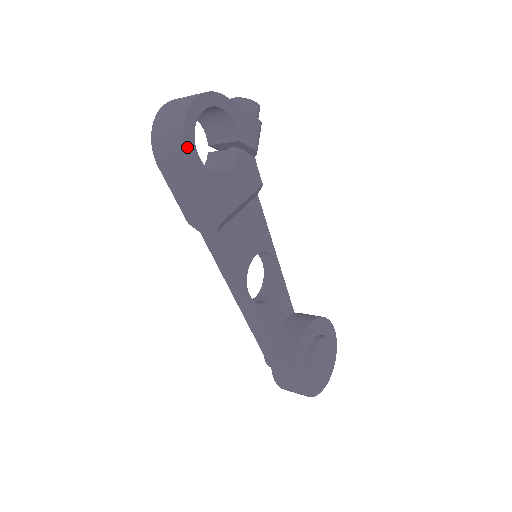
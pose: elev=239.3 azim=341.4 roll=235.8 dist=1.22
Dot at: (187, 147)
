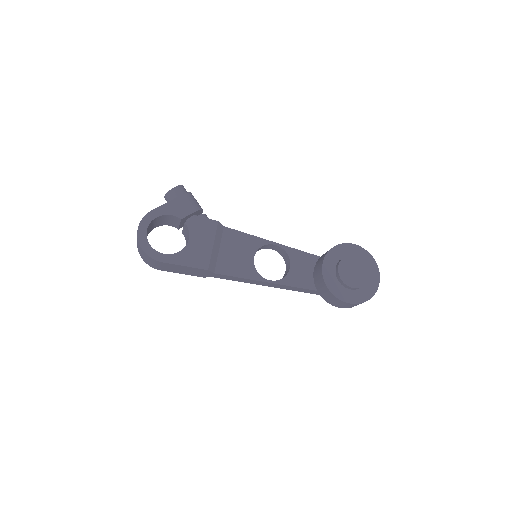
Dot at: (154, 257)
